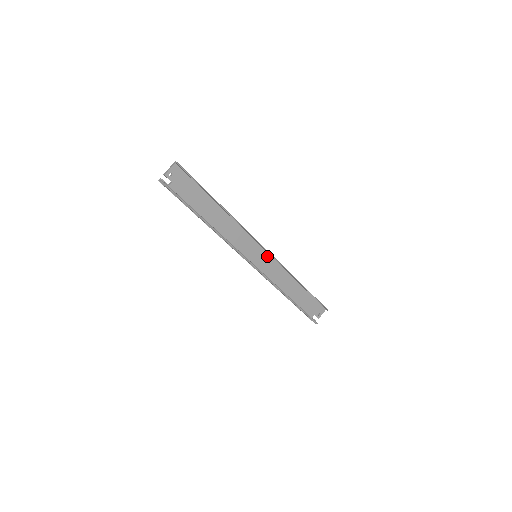
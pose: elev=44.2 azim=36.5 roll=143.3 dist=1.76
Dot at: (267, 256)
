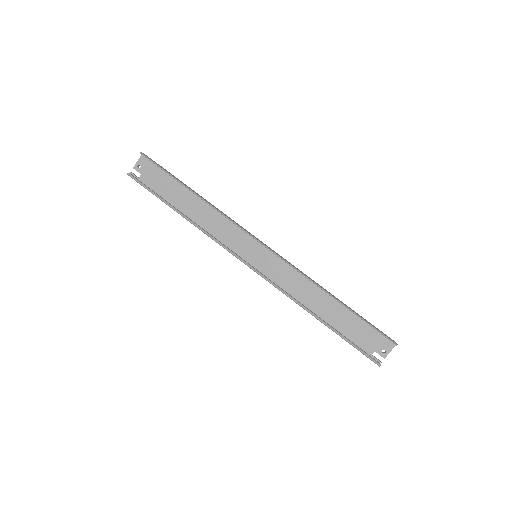
Dot at: (272, 256)
